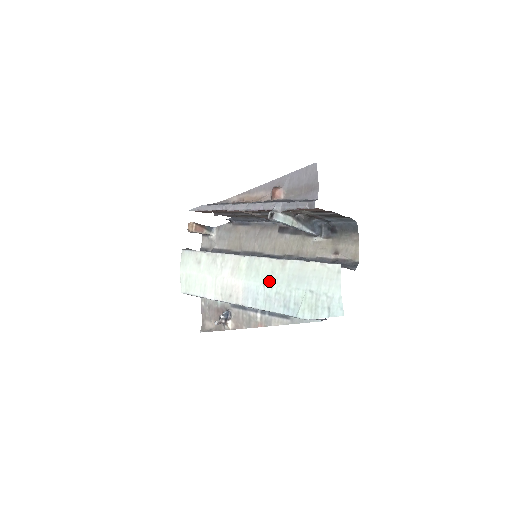
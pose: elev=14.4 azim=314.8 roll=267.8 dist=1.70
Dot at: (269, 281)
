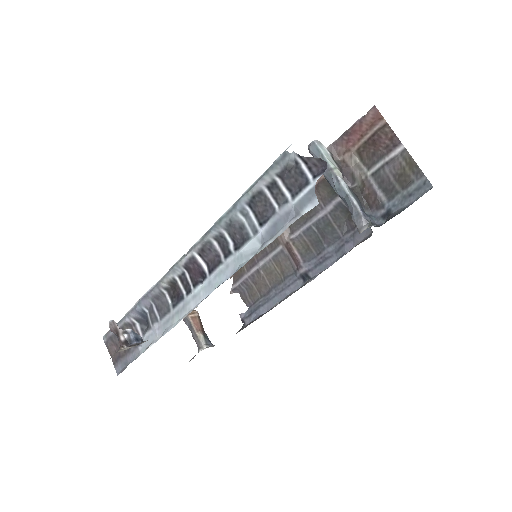
Dot at: occluded
